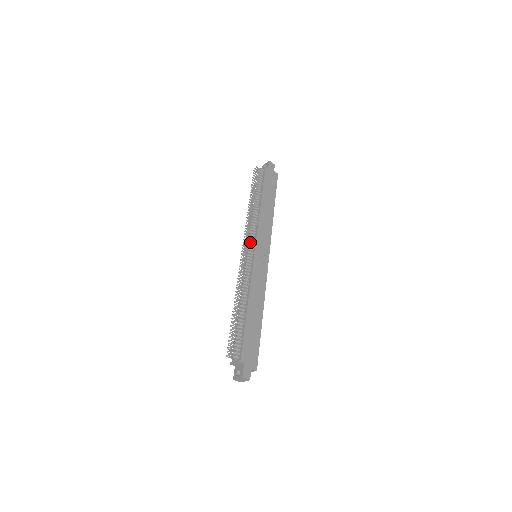
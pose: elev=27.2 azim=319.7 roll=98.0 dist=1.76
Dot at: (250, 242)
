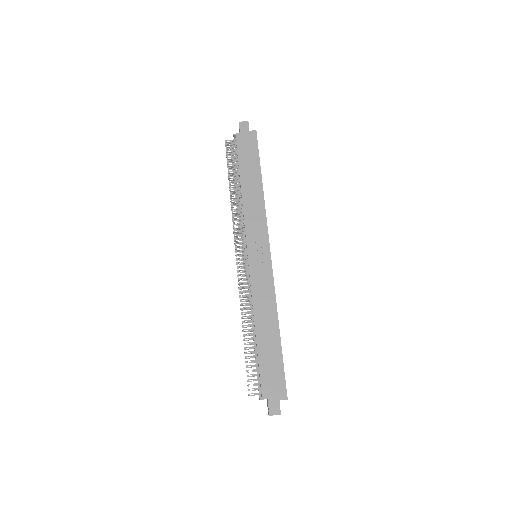
Dot at: (243, 243)
